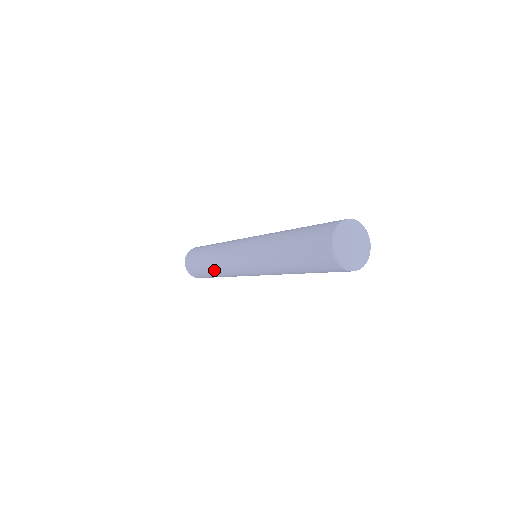
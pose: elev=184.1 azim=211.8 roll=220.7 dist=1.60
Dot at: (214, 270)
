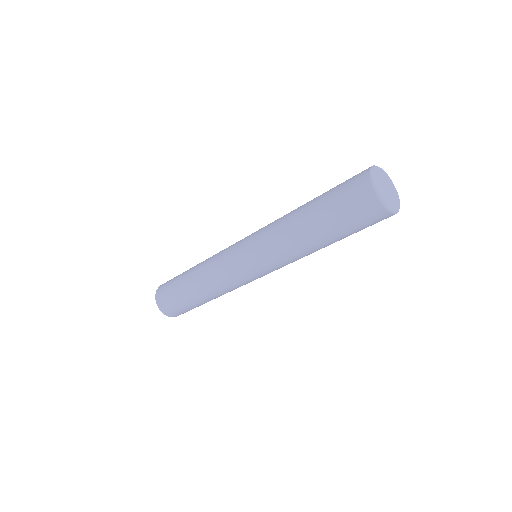
Dot at: (208, 294)
